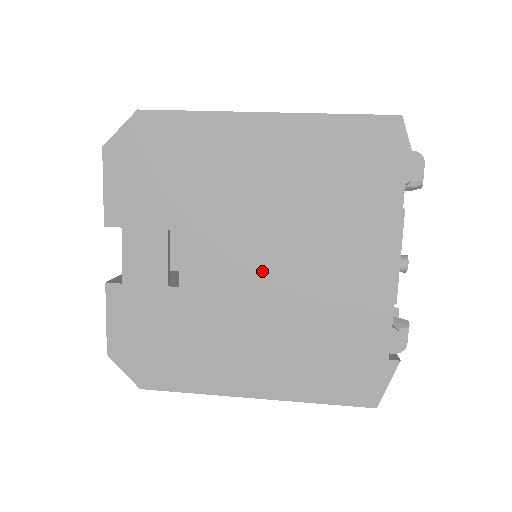
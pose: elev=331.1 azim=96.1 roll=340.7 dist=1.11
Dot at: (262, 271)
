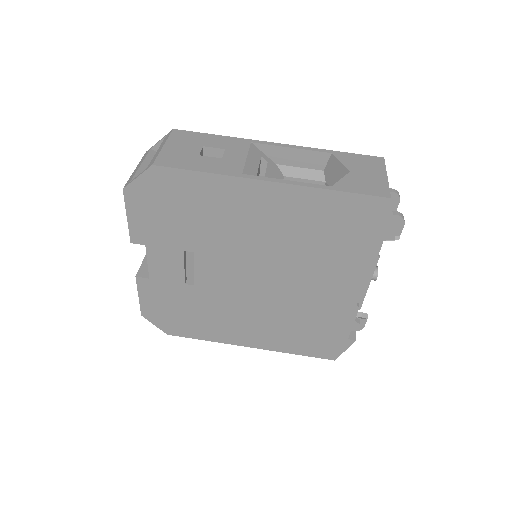
Dot at: (260, 284)
